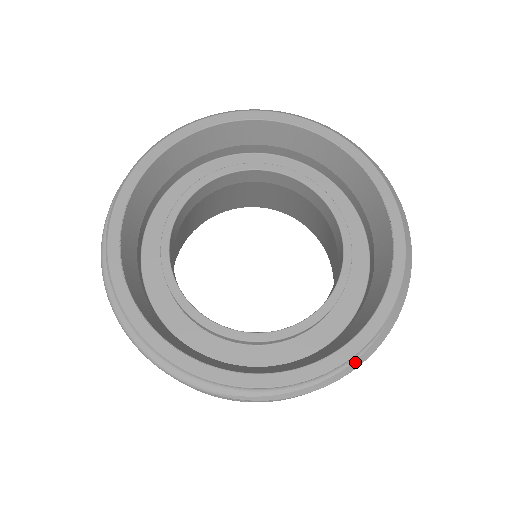
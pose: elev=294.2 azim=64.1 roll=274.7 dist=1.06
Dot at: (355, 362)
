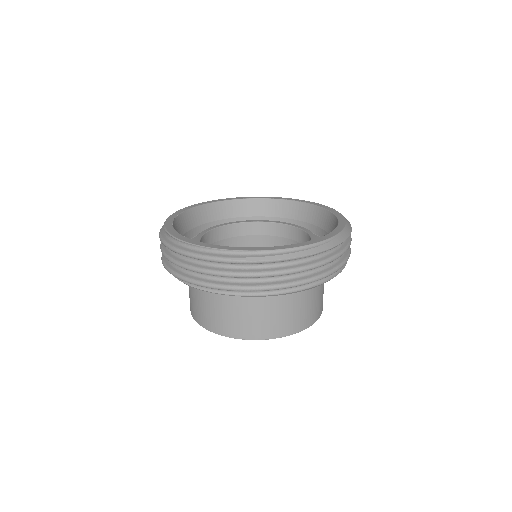
Dot at: (316, 248)
